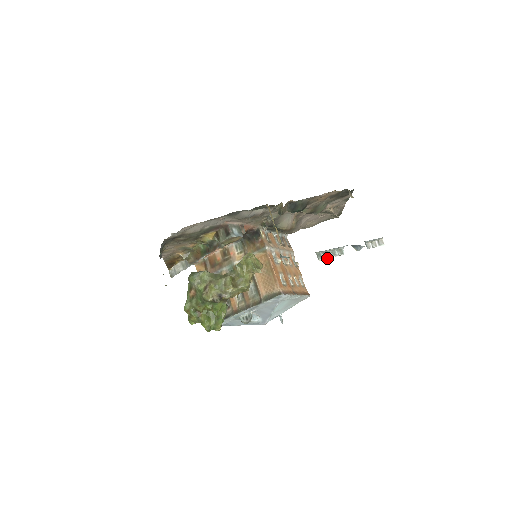
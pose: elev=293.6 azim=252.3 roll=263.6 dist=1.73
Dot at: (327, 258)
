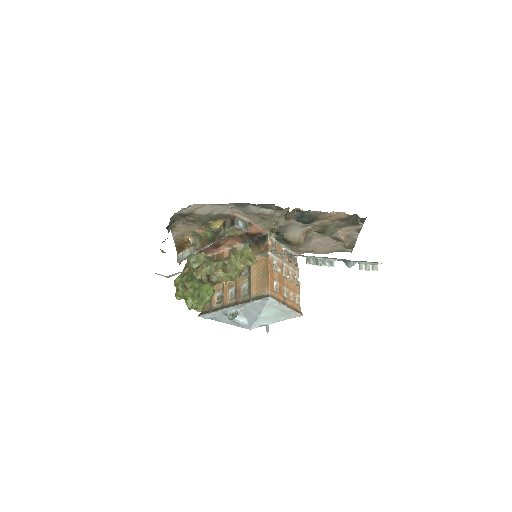
Dot at: (316, 265)
